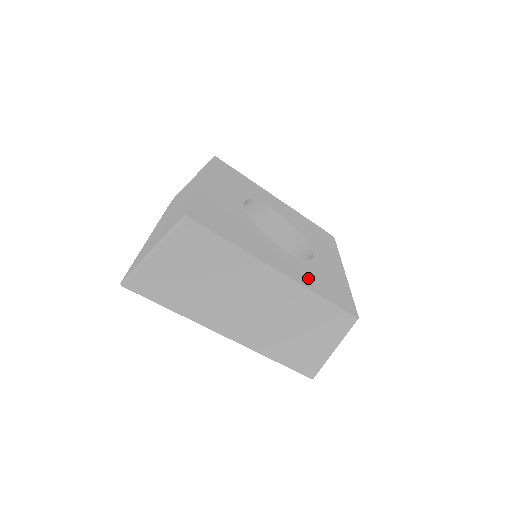
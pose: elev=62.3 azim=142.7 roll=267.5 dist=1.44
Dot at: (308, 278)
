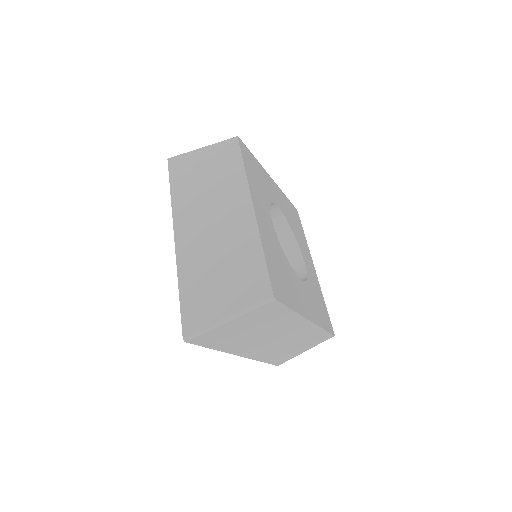
Dot at: (315, 309)
